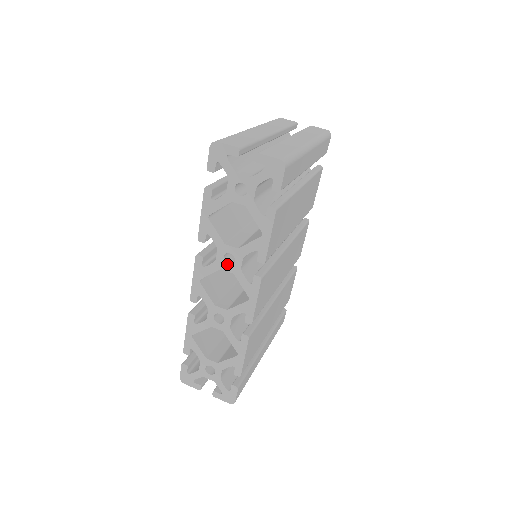
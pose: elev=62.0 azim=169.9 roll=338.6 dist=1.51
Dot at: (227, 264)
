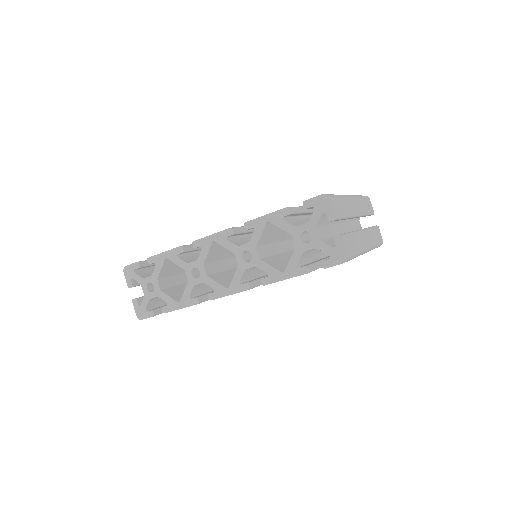
Dot at: (242, 257)
